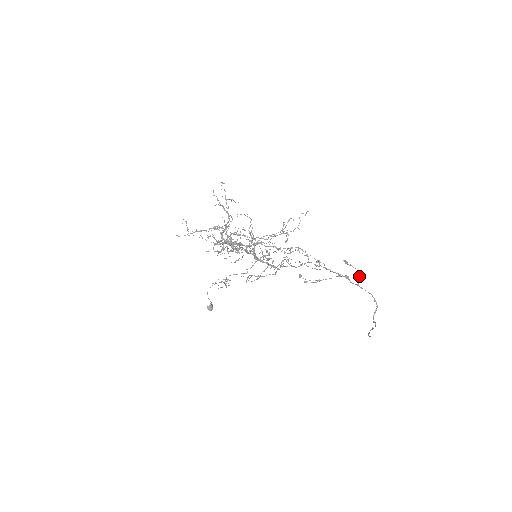
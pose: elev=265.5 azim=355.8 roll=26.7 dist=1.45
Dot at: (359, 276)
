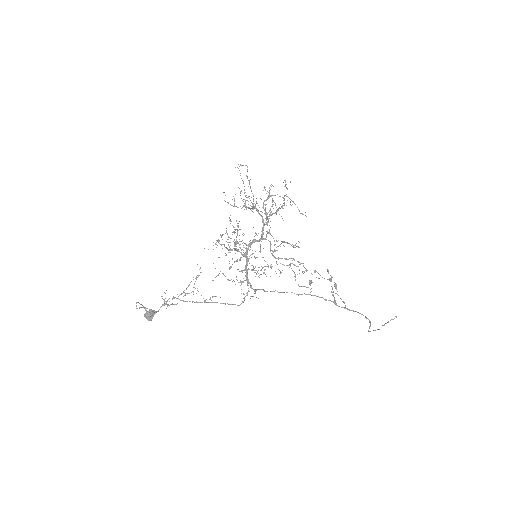
Dot at: occluded
